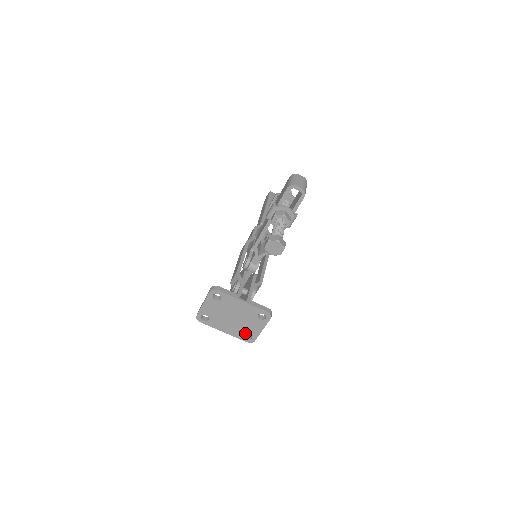
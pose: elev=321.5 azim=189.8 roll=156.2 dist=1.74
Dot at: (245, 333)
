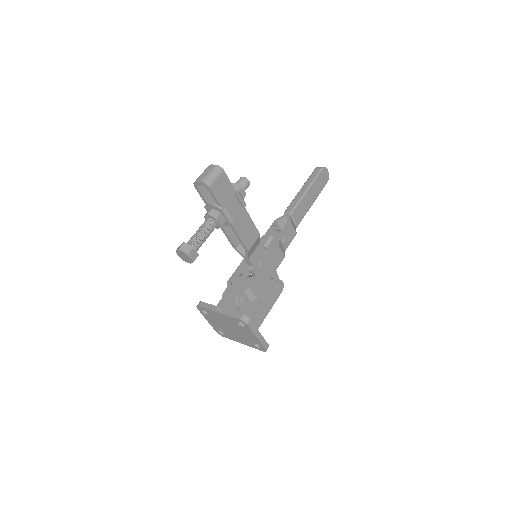
Dot at: (252, 342)
